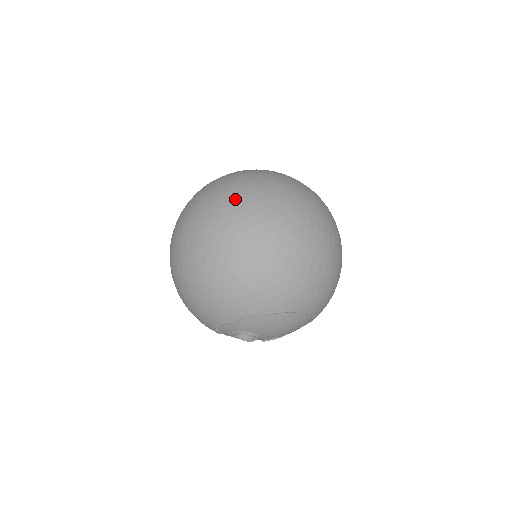
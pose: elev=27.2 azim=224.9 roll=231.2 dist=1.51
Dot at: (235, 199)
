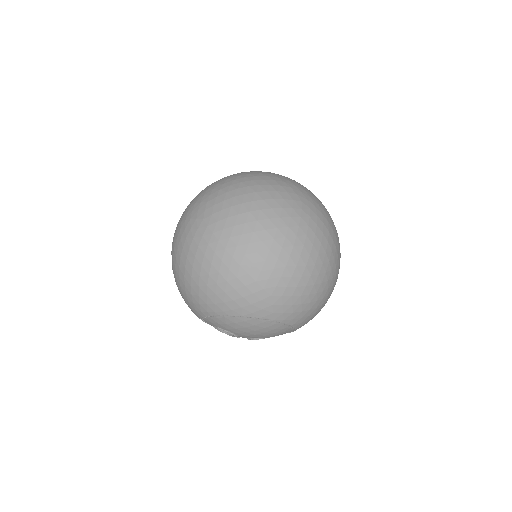
Dot at: (211, 203)
